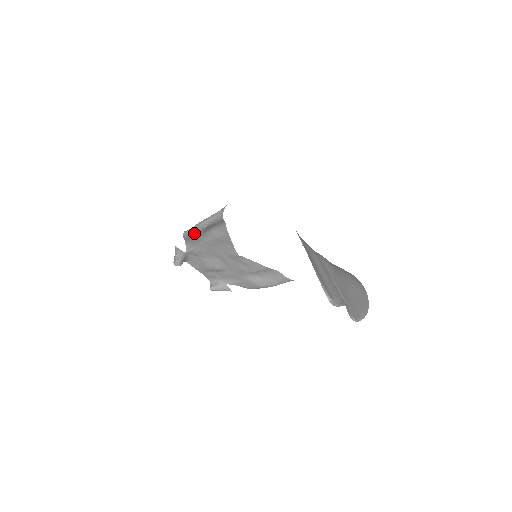
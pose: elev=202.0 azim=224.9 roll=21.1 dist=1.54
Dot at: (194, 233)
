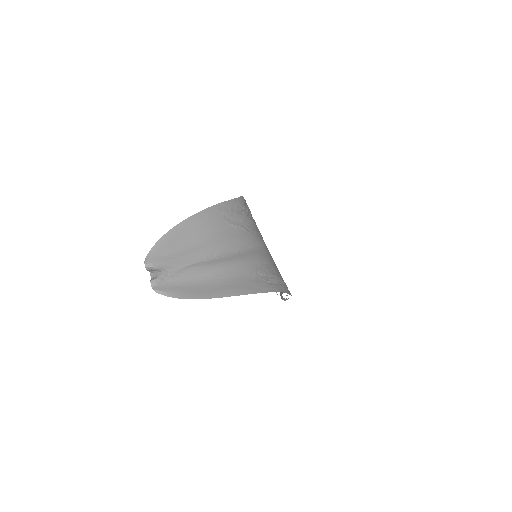
Dot at: occluded
